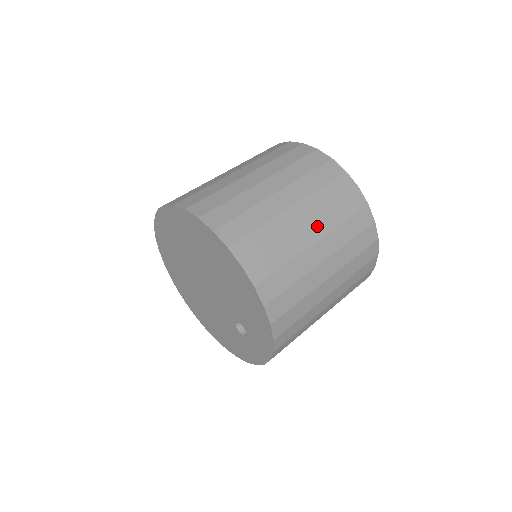
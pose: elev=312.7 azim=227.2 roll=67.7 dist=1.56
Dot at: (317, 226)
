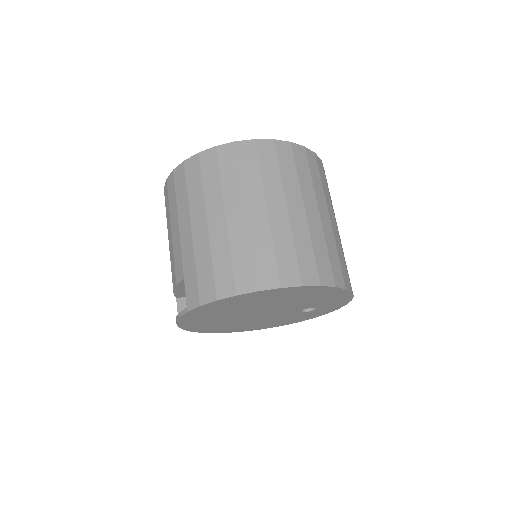
Dot at: (309, 202)
